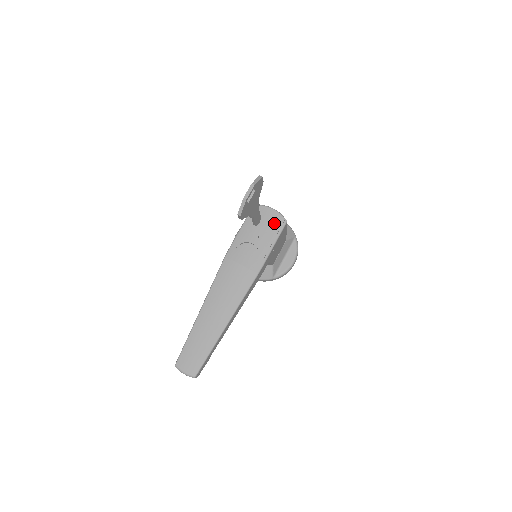
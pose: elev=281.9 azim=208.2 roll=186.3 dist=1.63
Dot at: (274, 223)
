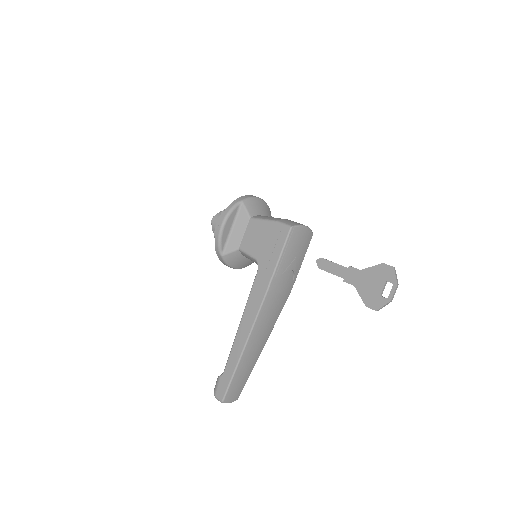
Dot at: (307, 242)
